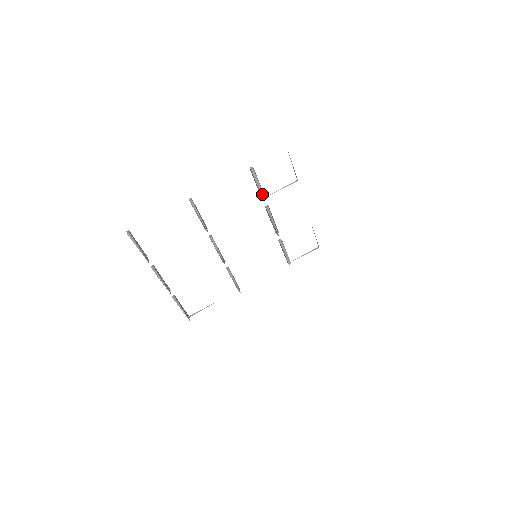
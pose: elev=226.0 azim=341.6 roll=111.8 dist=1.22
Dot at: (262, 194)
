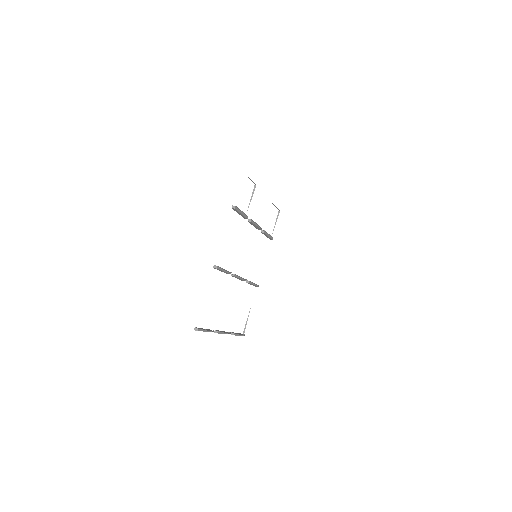
Dot at: (245, 216)
